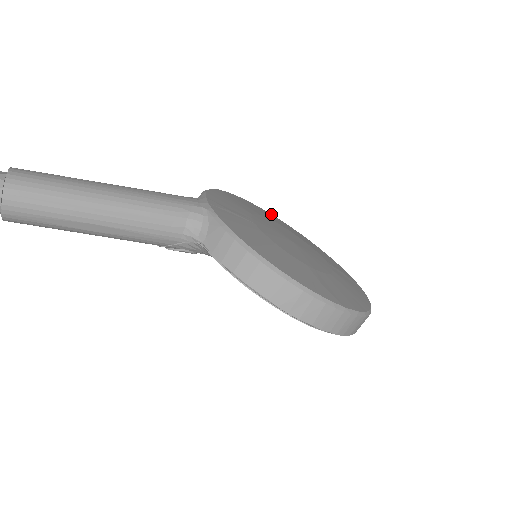
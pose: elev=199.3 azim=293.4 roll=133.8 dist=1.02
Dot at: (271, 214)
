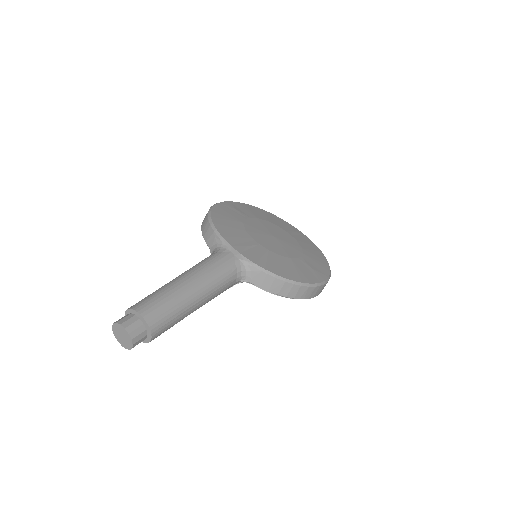
Dot at: (229, 202)
